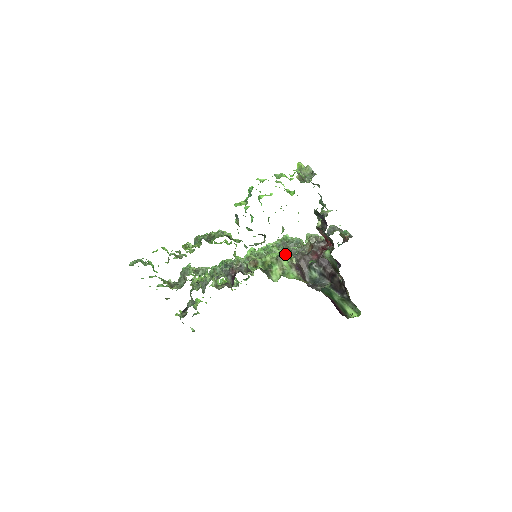
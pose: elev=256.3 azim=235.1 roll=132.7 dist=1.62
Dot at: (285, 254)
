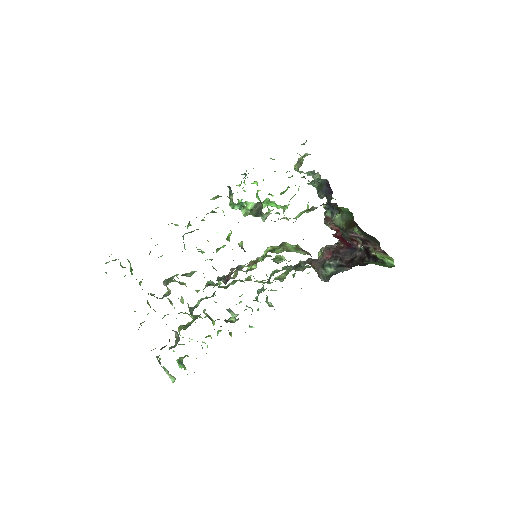
Dot at: (290, 244)
